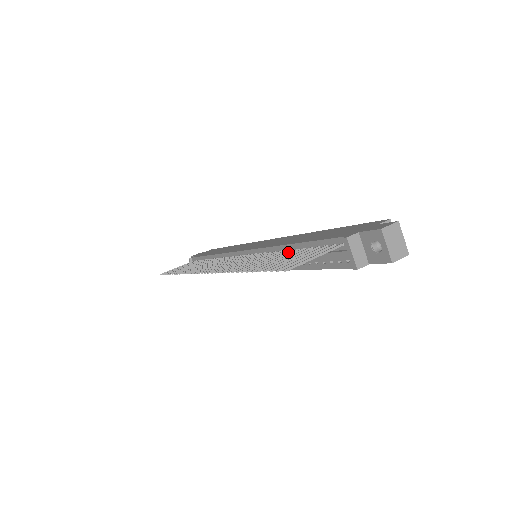
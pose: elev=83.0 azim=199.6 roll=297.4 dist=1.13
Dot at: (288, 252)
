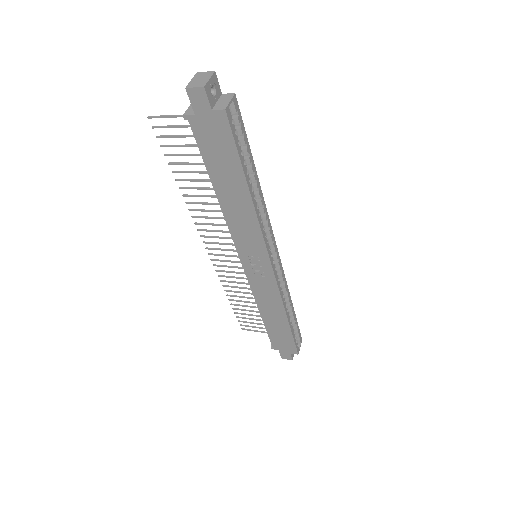
Dot at: occluded
